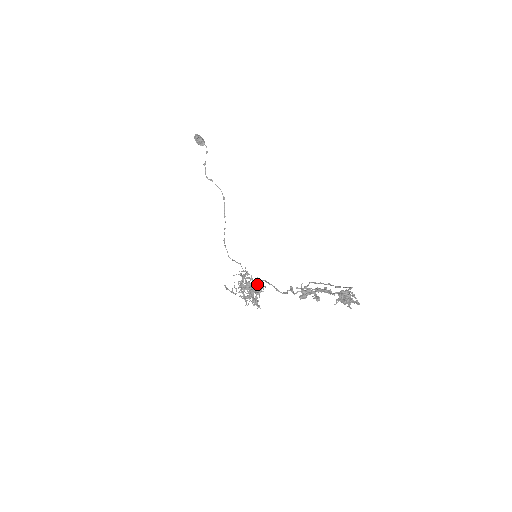
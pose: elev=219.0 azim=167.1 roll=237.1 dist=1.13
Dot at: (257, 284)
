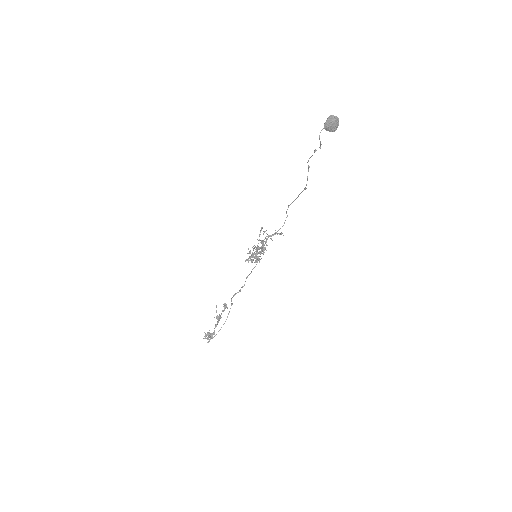
Dot at: (256, 258)
